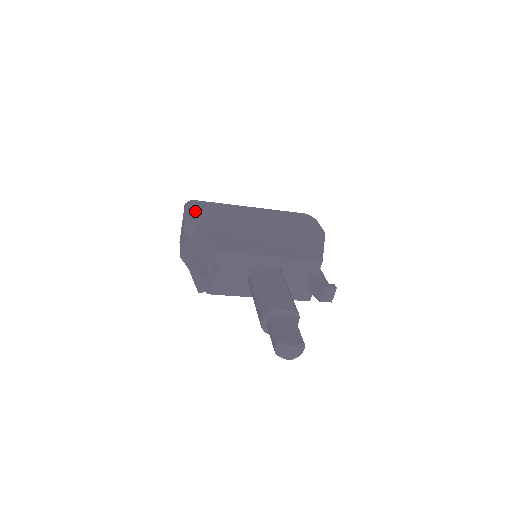
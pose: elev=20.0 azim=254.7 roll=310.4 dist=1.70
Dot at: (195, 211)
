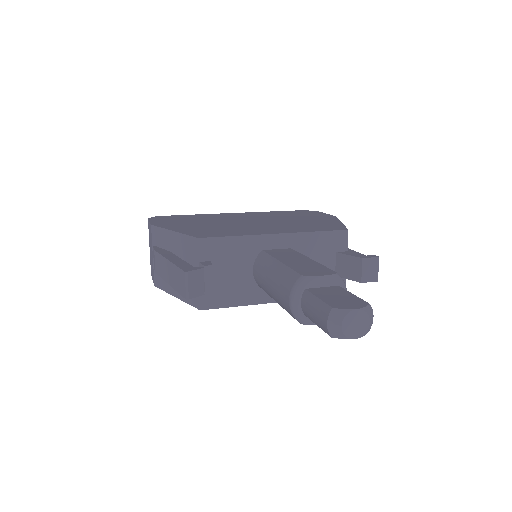
Dot at: (163, 220)
